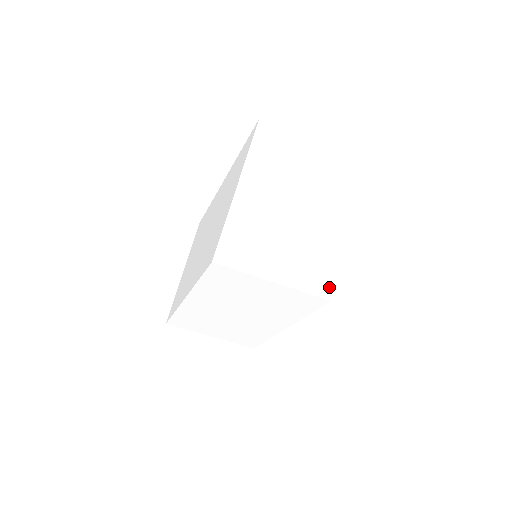
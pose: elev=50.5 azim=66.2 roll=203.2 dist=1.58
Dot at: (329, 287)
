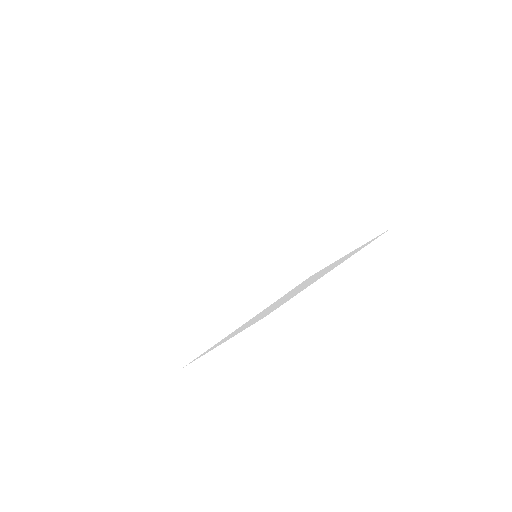
Dot at: (316, 265)
